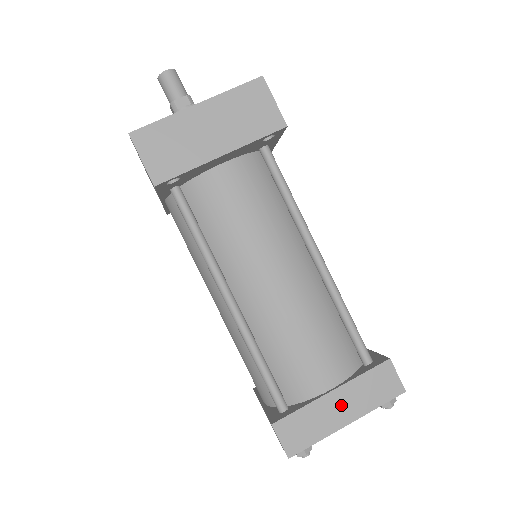
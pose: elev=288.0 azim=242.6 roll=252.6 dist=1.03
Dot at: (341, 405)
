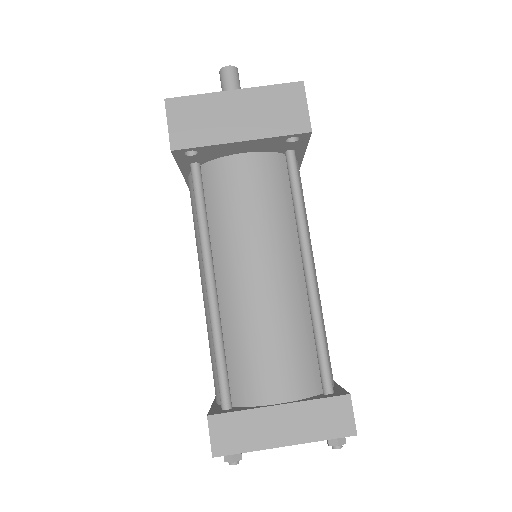
Dot at: (284, 423)
